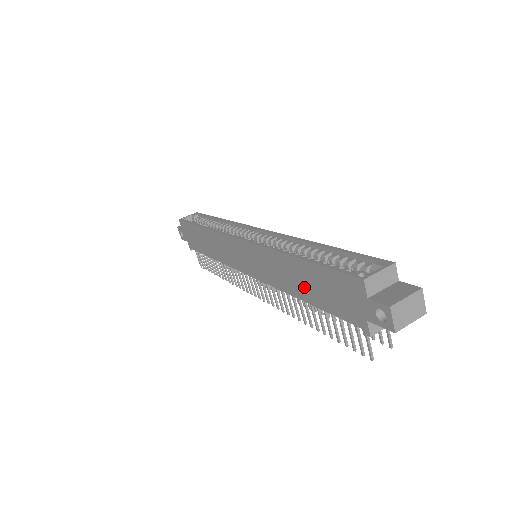
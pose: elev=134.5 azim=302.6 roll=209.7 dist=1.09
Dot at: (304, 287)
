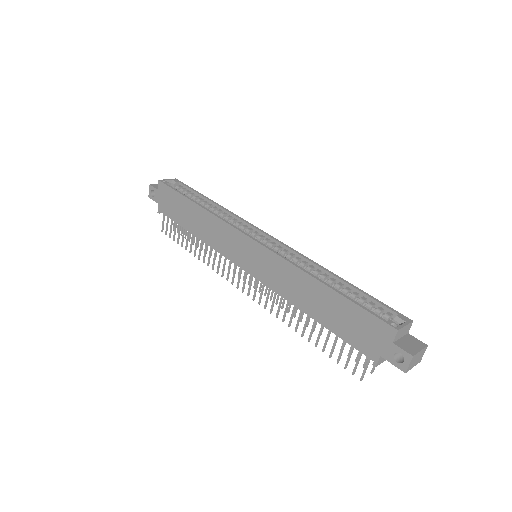
Dot at: (320, 308)
